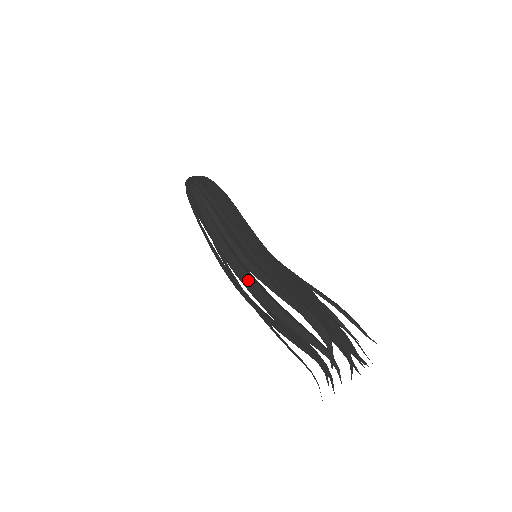
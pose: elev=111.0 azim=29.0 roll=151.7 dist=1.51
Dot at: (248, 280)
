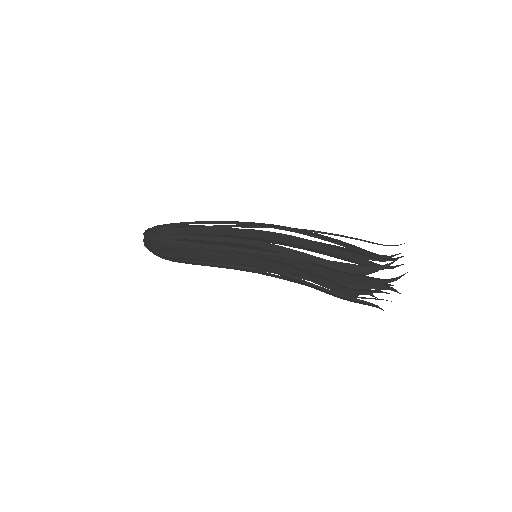
Dot at: occluded
